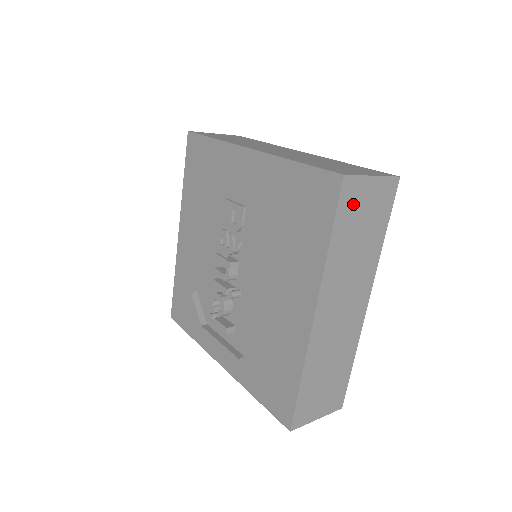
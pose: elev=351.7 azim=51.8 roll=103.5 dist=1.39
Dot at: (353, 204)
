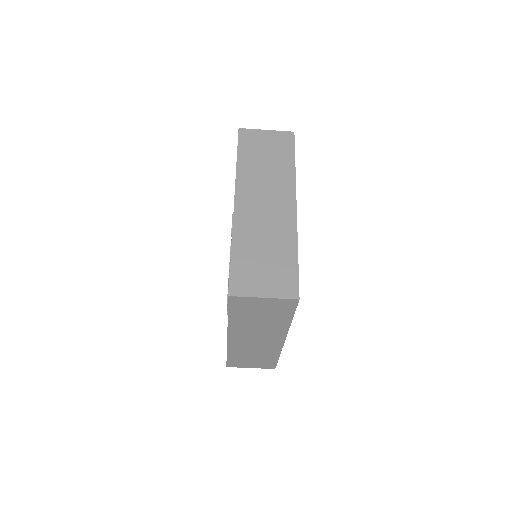
Dot at: (252, 142)
